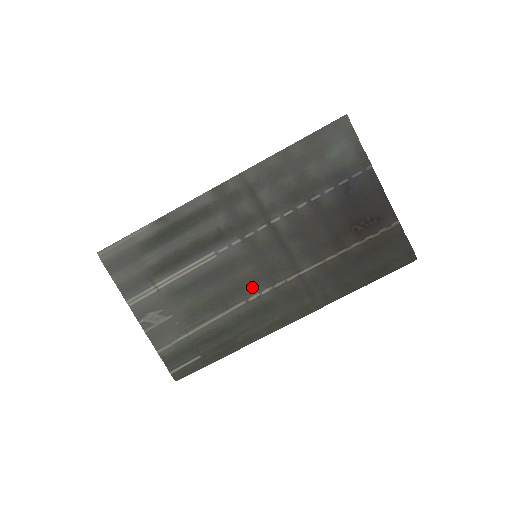
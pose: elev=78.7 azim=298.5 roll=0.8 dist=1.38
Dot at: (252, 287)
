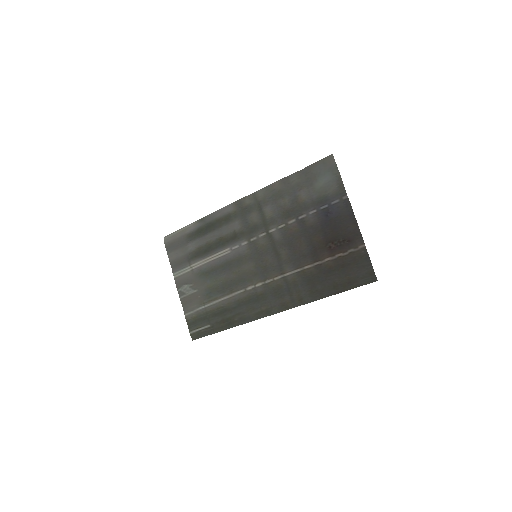
Dot at: (250, 280)
